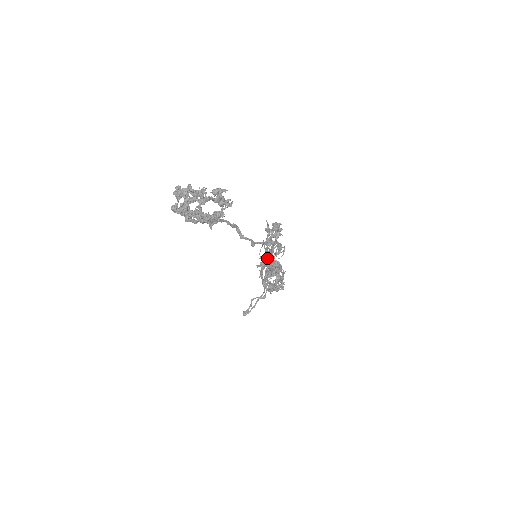
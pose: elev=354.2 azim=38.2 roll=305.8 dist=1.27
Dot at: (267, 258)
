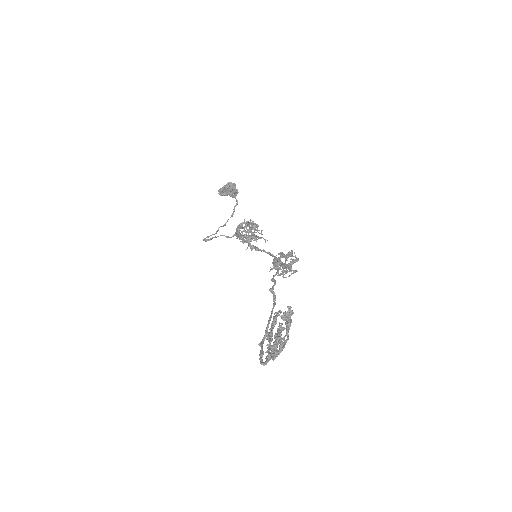
Dot at: occluded
